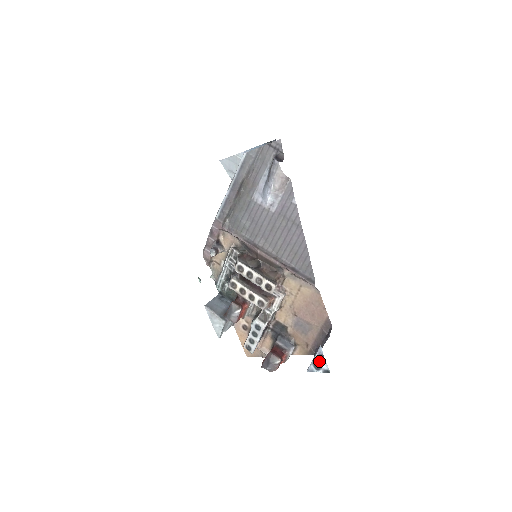
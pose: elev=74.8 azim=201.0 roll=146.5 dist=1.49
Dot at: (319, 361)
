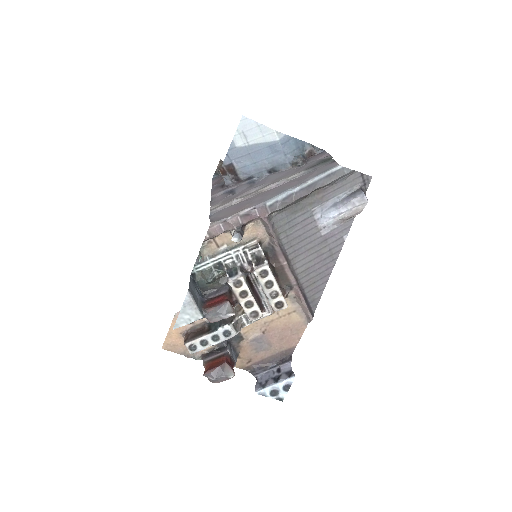
Dot at: (281, 389)
